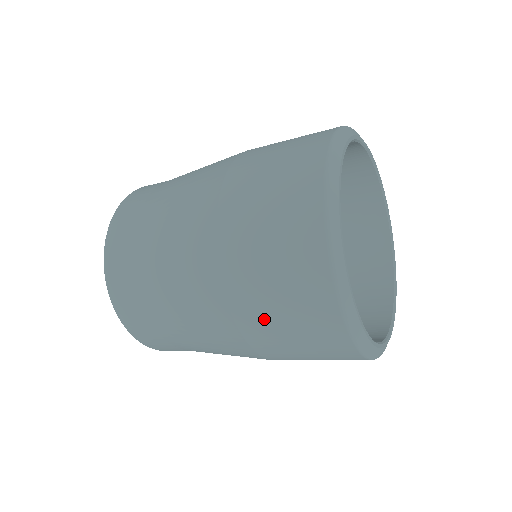
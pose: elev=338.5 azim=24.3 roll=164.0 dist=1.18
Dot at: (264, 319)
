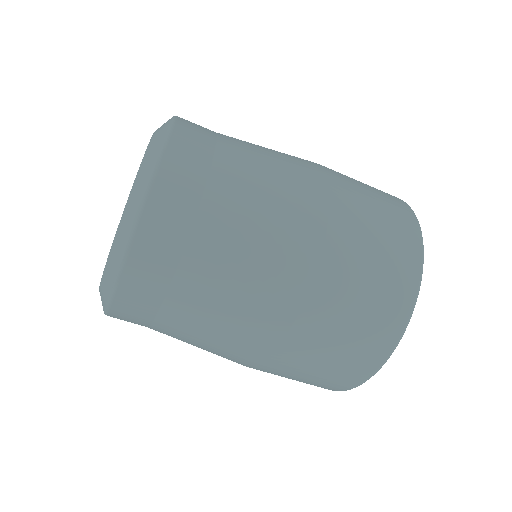
Dot at: occluded
